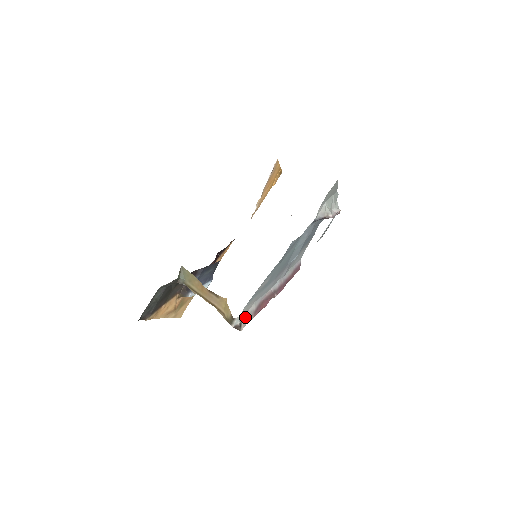
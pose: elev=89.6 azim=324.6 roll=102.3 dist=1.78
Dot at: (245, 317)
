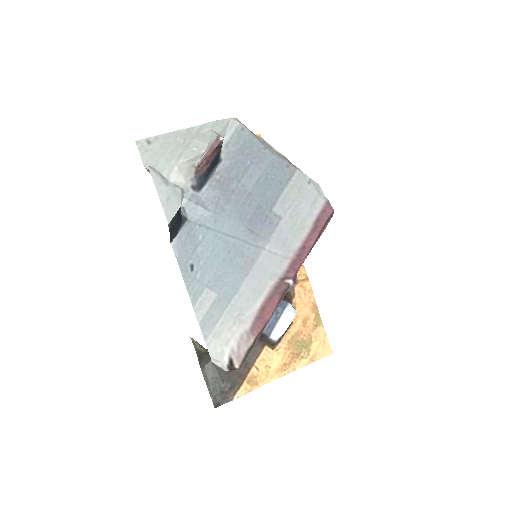
Dot at: (235, 349)
